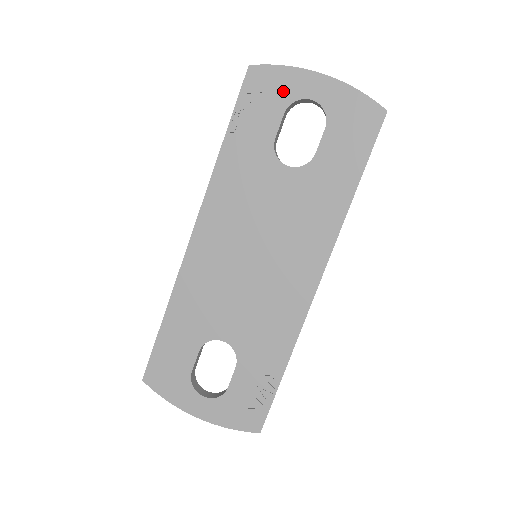
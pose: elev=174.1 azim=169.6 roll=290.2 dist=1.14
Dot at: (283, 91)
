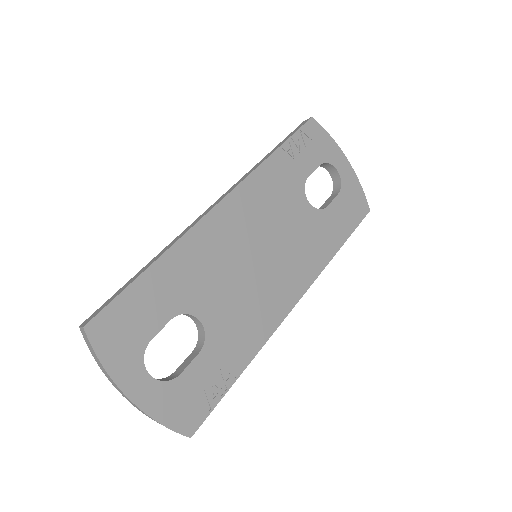
Dot at: (325, 151)
